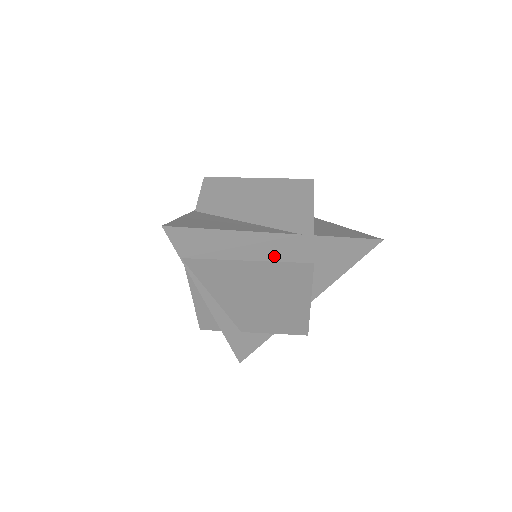
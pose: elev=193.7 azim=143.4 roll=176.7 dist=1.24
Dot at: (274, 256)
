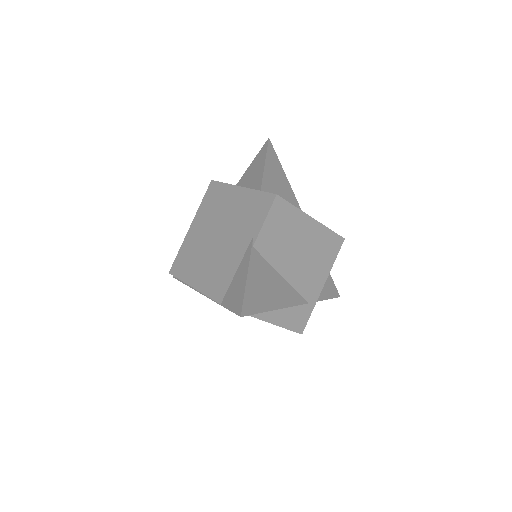
Dot at: (284, 322)
